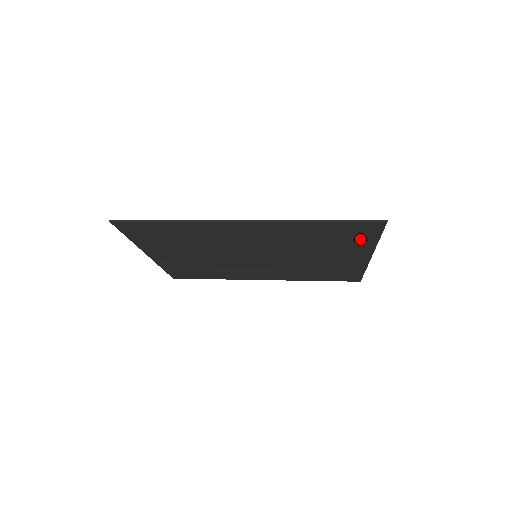
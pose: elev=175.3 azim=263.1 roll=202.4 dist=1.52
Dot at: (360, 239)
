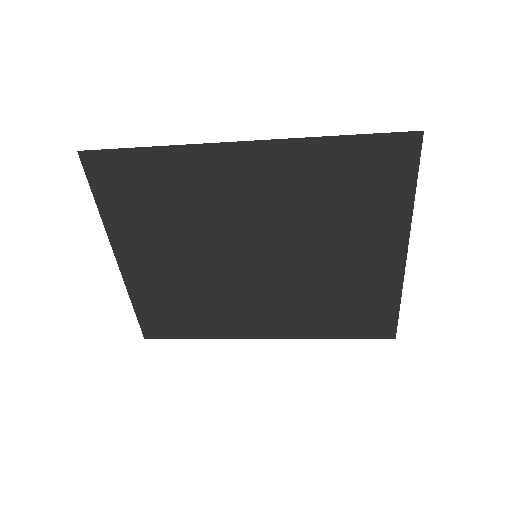
Dot at: (391, 191)
